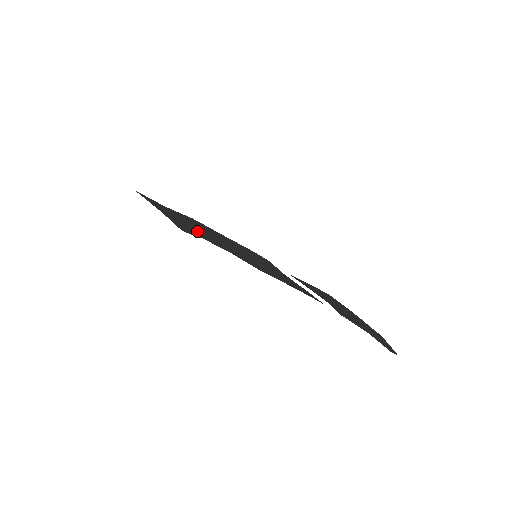
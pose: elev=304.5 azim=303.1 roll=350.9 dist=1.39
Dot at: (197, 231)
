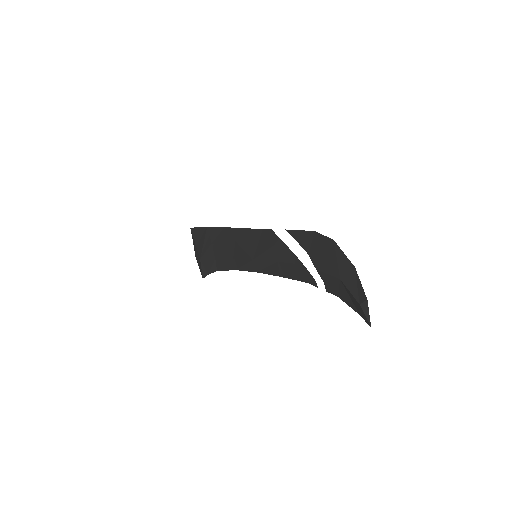
Dot at: (217, 247)
